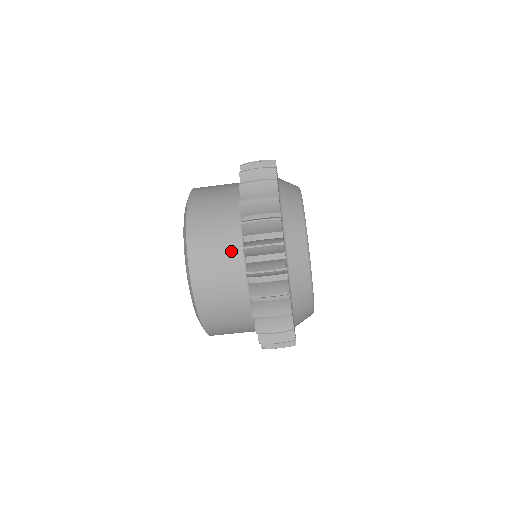
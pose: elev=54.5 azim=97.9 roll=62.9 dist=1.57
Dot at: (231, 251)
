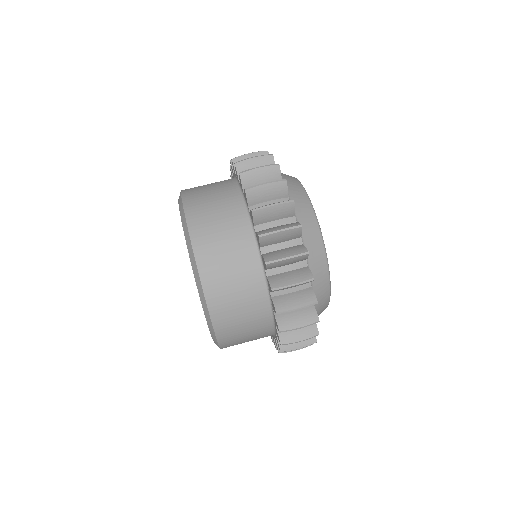
Dot at: (228, 194)
